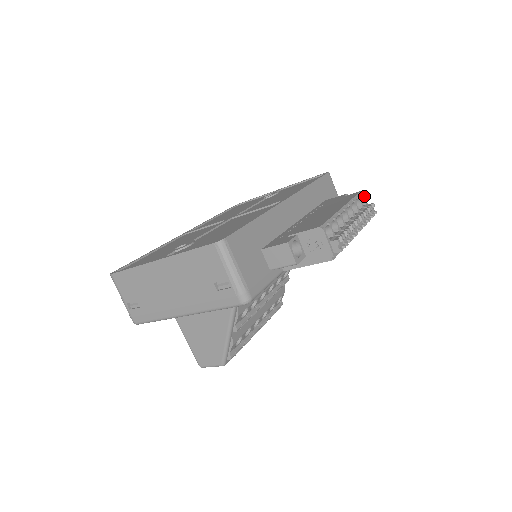
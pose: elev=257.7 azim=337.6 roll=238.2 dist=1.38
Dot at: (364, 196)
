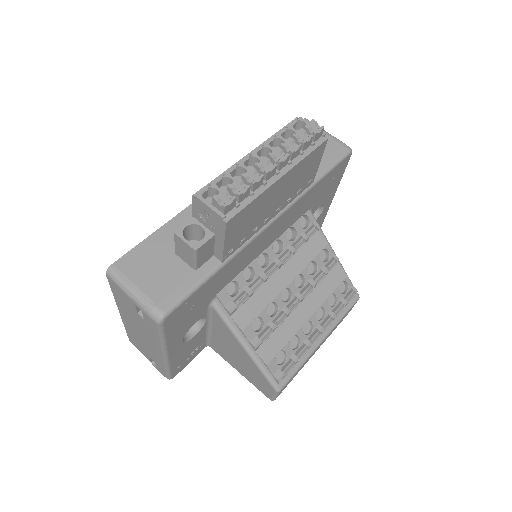
Dot at: (302, 120)
